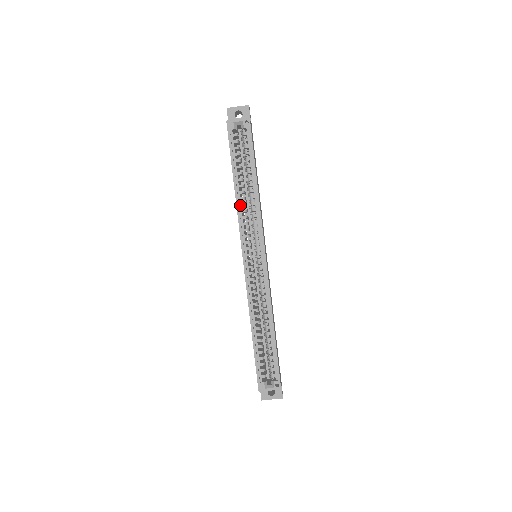
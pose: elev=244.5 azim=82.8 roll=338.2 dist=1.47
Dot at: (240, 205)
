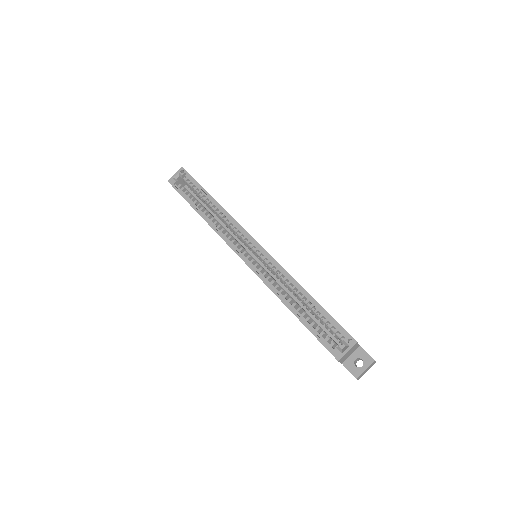
Dot at: (213, 225)
